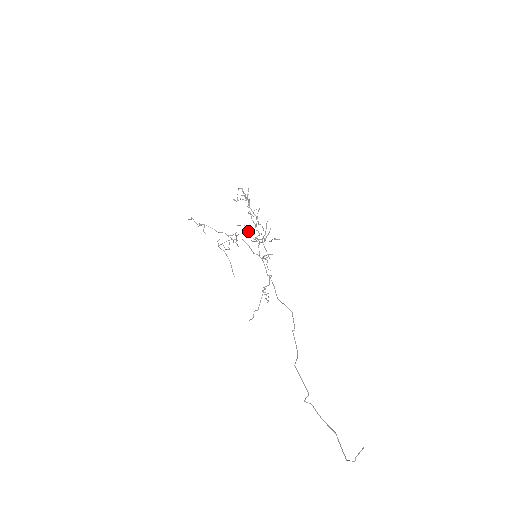
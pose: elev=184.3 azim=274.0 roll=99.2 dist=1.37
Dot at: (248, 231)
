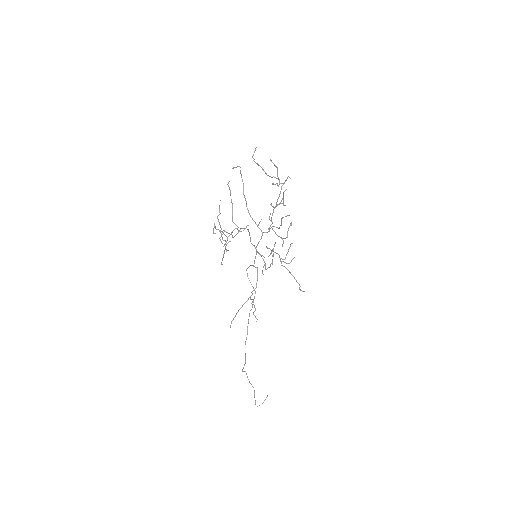
Dot at: (242, 181)
